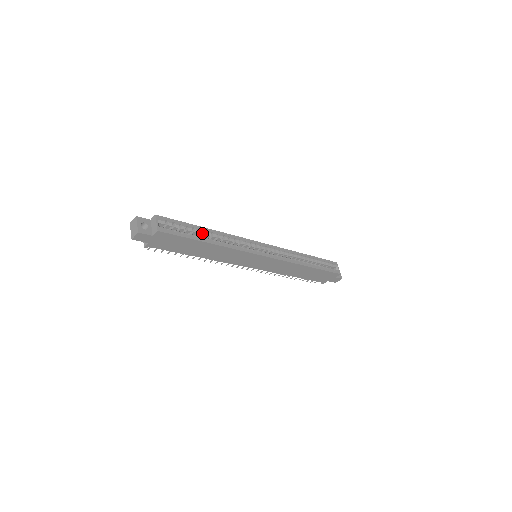
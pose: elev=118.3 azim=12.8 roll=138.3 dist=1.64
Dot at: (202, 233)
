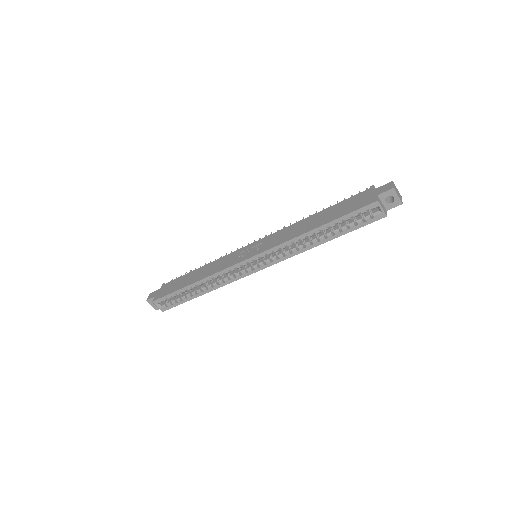
Dot at: (190, 289)
